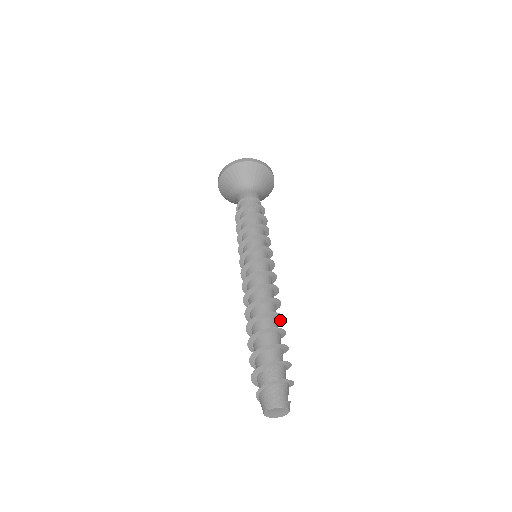
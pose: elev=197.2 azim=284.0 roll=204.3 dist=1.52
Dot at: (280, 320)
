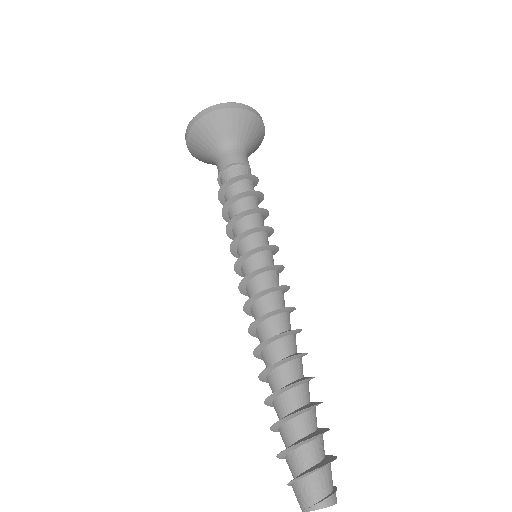
Dot at: occluded
